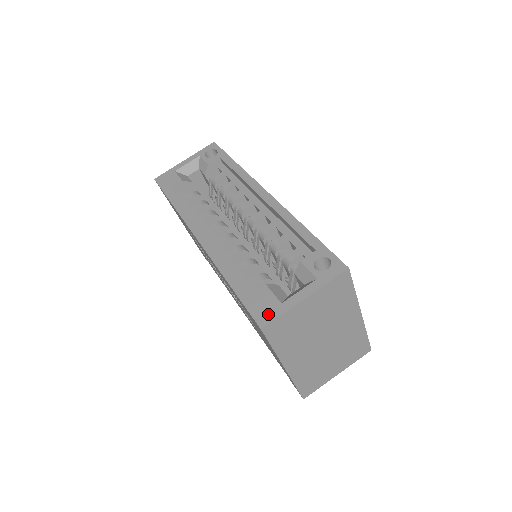
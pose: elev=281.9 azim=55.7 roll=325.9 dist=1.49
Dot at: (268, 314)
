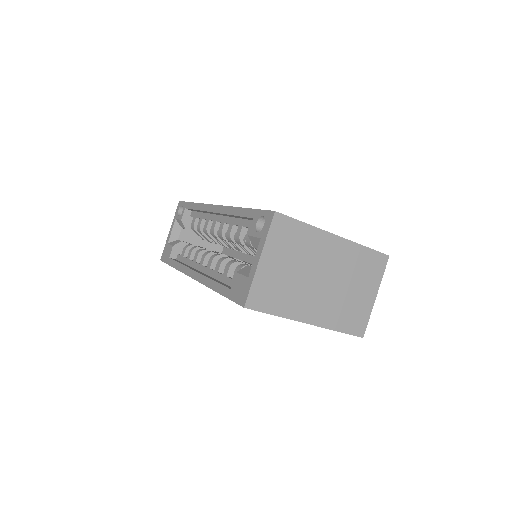
Dot at: (244, 293)
